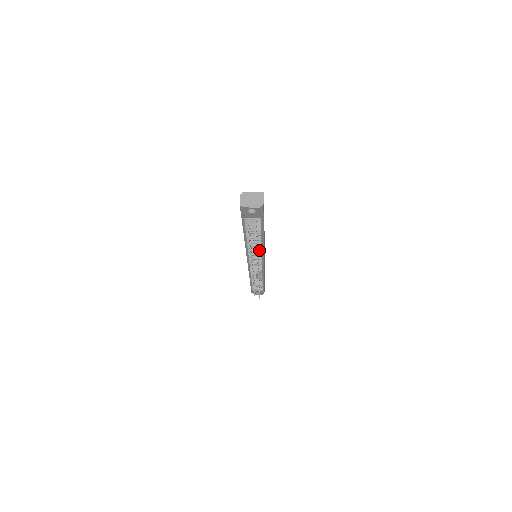
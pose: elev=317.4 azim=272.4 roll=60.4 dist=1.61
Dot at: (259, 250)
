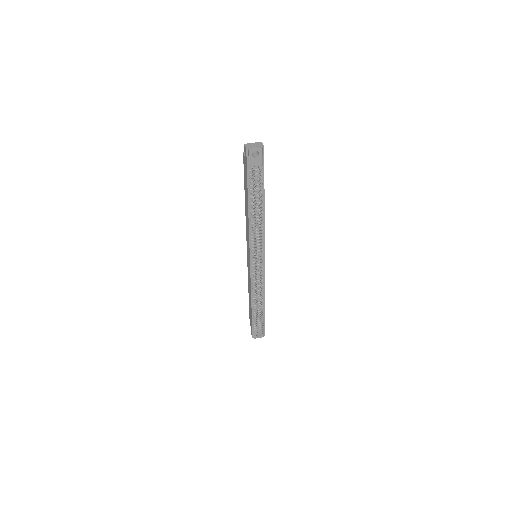
Dot at: (260, 231)
